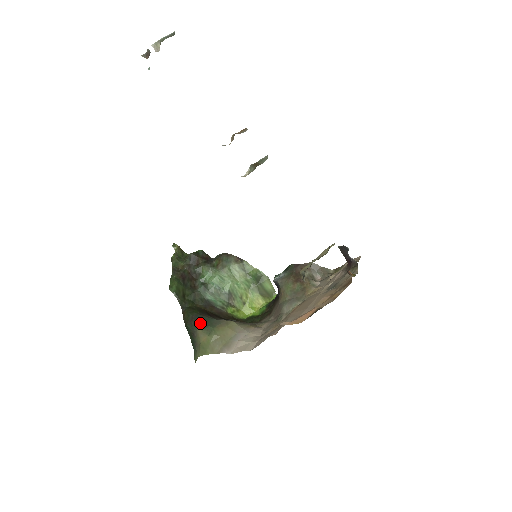
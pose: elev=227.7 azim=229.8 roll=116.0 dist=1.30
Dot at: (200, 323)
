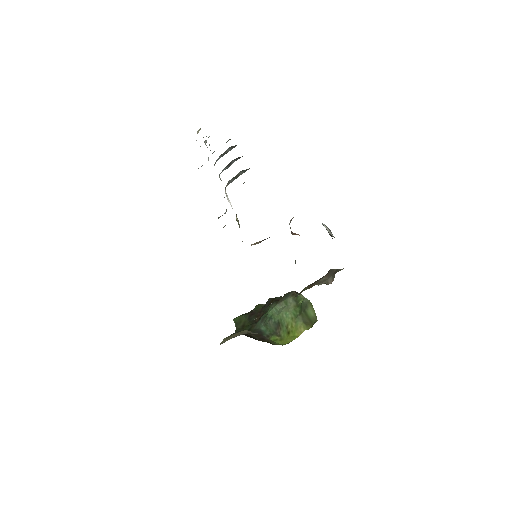
Dot at: occluded
